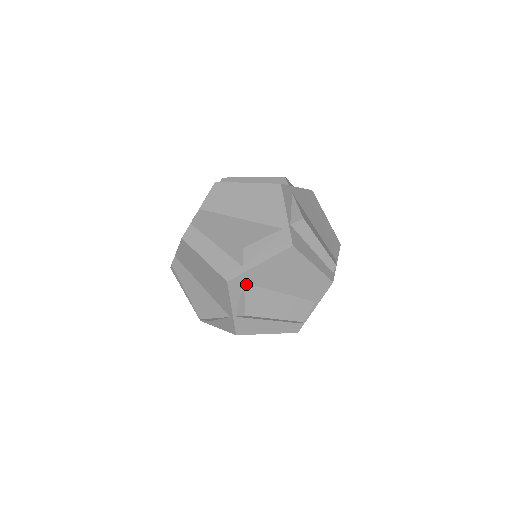
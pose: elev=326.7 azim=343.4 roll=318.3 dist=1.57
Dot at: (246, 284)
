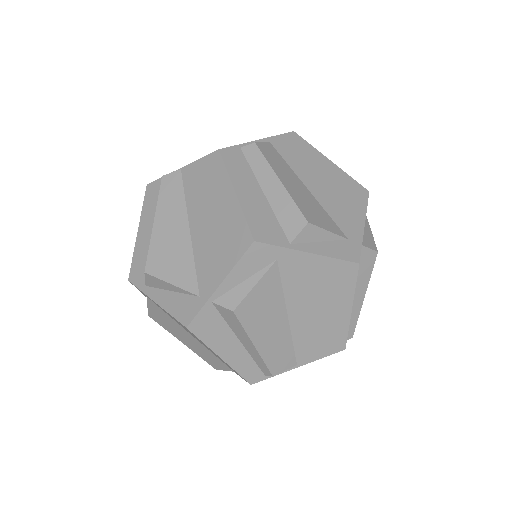
Dot at: occluded
